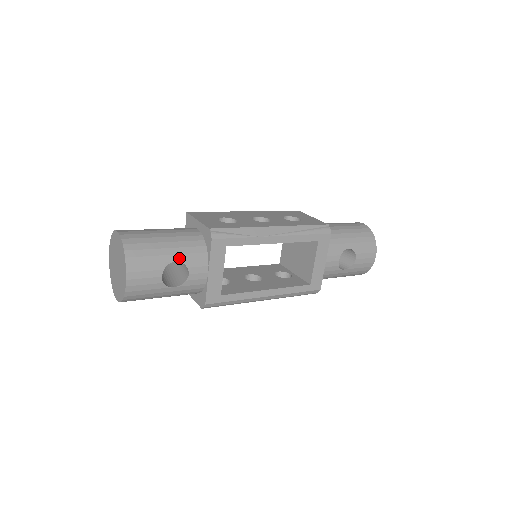
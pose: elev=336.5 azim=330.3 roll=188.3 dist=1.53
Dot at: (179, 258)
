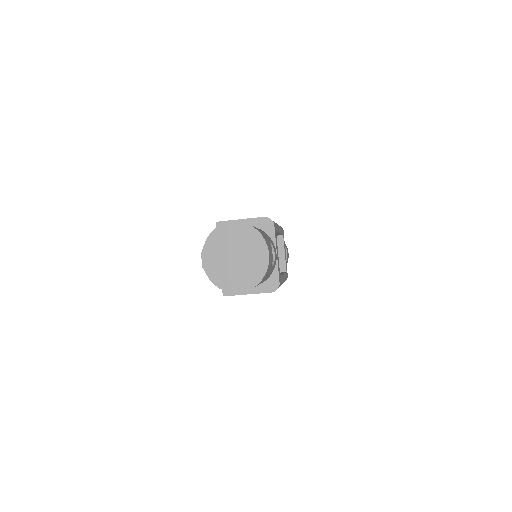
Dot at: (269, 239)
